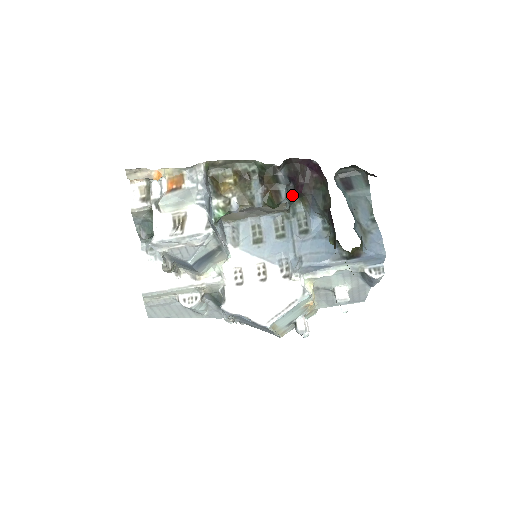
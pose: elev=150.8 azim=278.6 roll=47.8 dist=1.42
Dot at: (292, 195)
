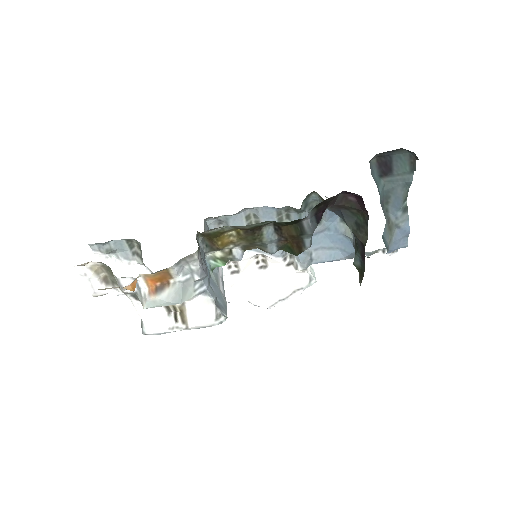
Dot at: occluded
